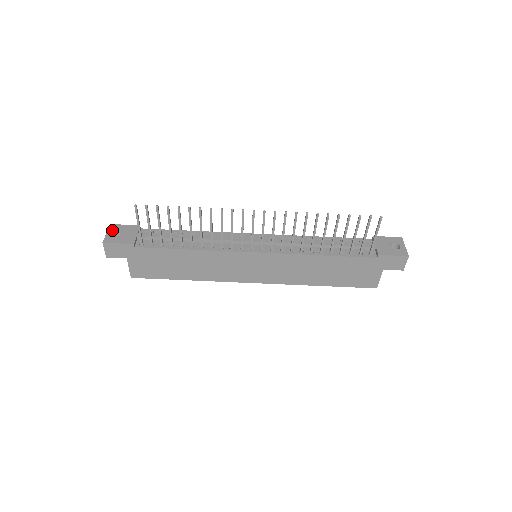
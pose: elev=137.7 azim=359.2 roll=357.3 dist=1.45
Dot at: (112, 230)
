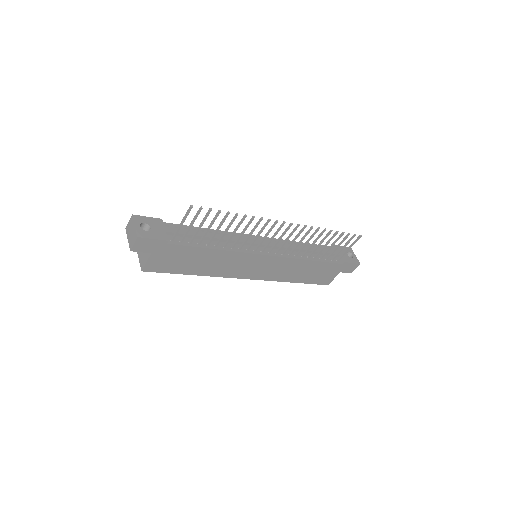
Dot at: (138, 222)
